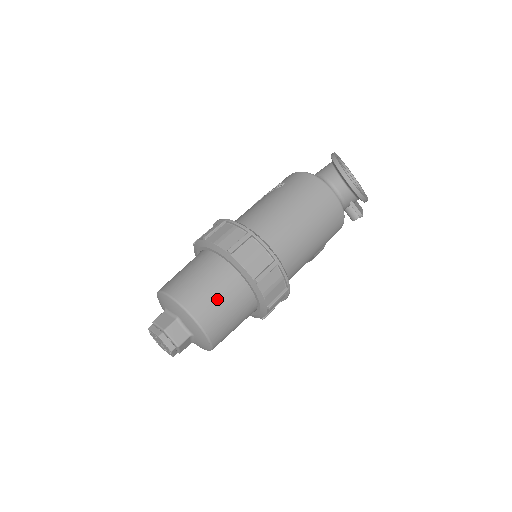
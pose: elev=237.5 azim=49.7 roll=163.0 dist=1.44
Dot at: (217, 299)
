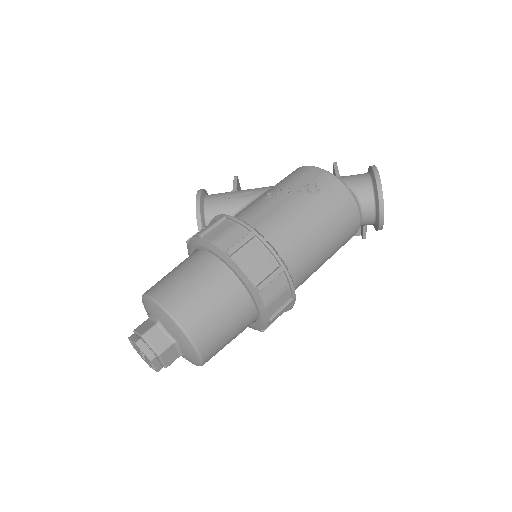
Dot at: (227, 333)
